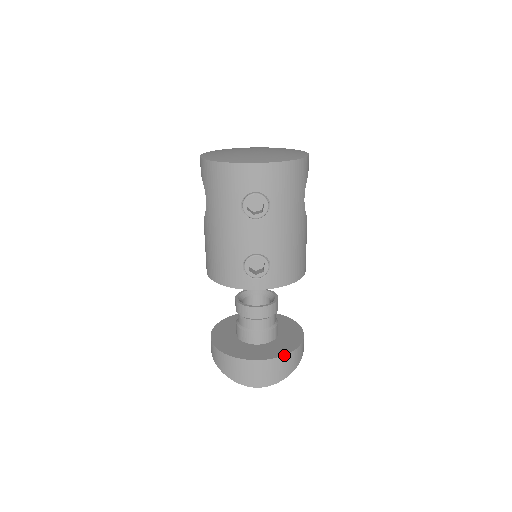
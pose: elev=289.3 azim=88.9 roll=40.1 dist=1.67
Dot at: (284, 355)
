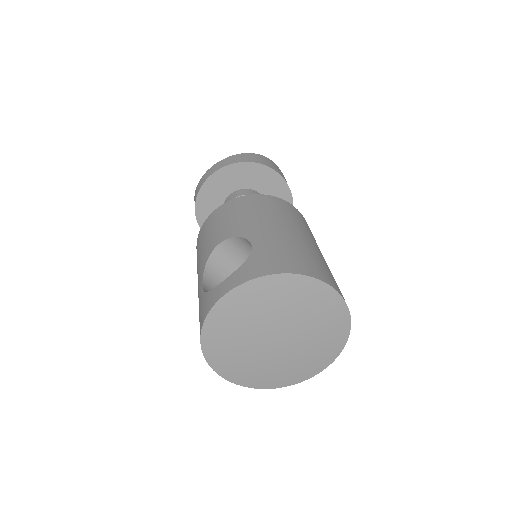
Dot at: occluded
